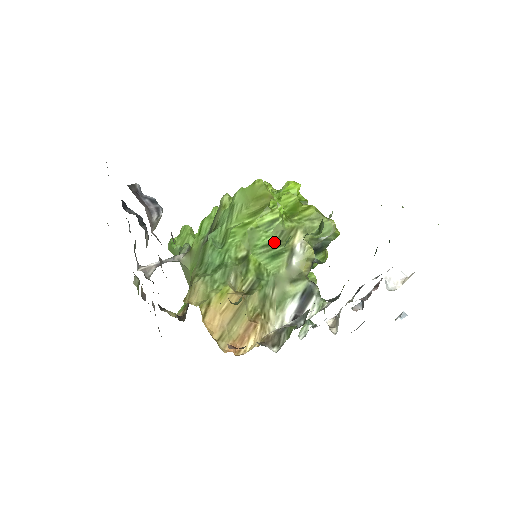
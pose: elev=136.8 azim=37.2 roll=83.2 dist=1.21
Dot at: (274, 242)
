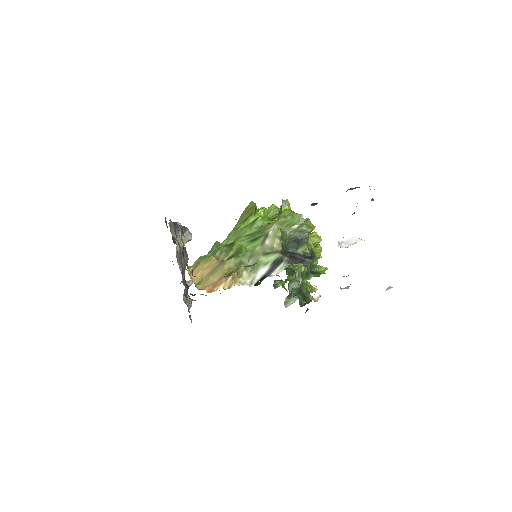
Dot at: (254, 232)
